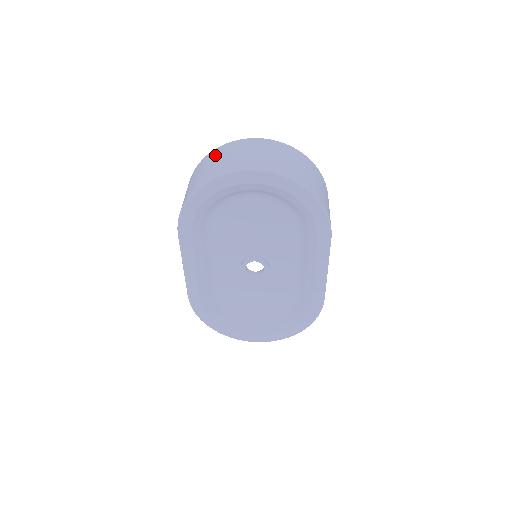
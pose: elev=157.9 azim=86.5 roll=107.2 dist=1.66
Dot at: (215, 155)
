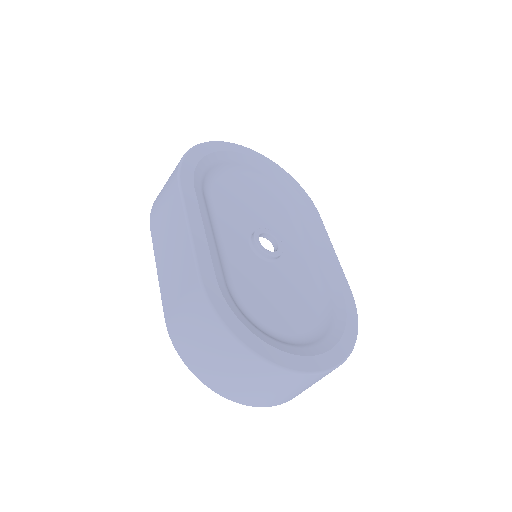
Dot at: occluded
